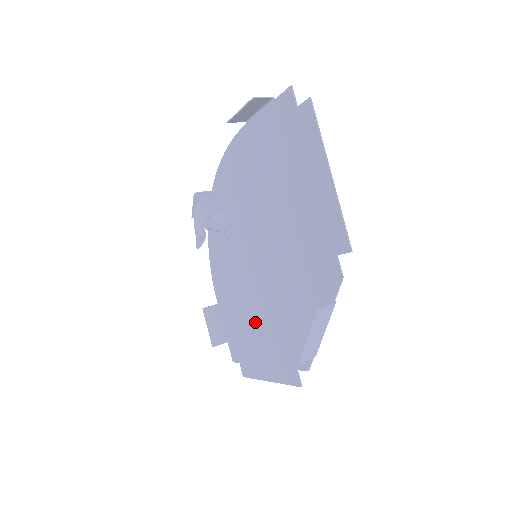
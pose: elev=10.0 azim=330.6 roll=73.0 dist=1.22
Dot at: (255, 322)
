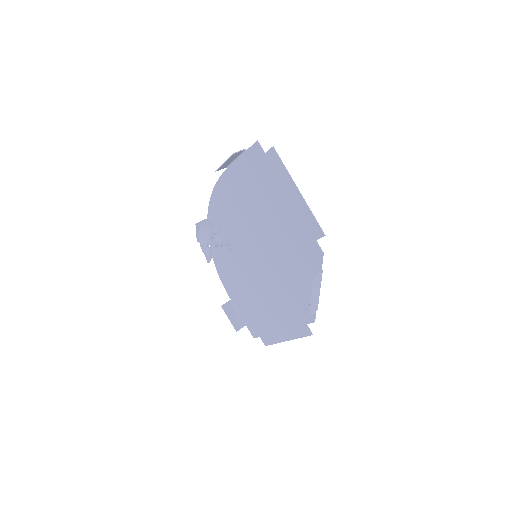
Dot at: (266, 303)
